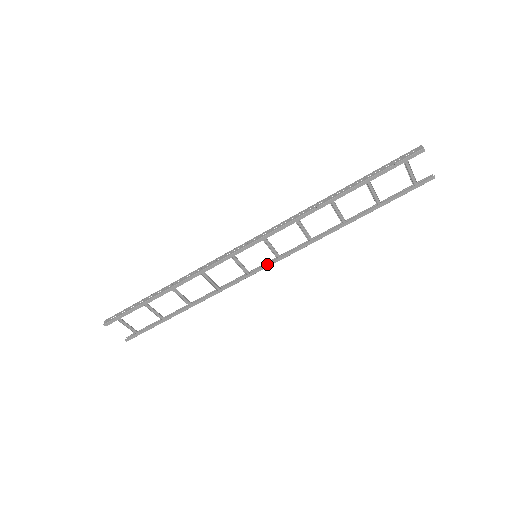
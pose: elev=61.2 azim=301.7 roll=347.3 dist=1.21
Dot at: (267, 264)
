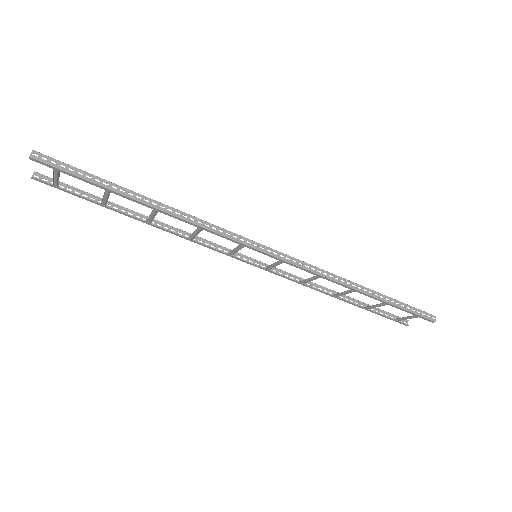
Dot at: (253, 264)
